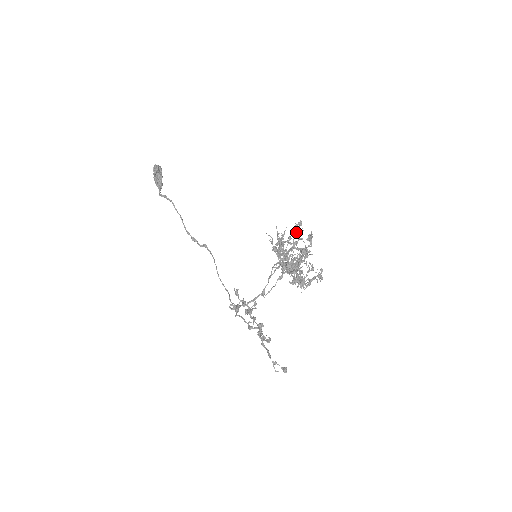
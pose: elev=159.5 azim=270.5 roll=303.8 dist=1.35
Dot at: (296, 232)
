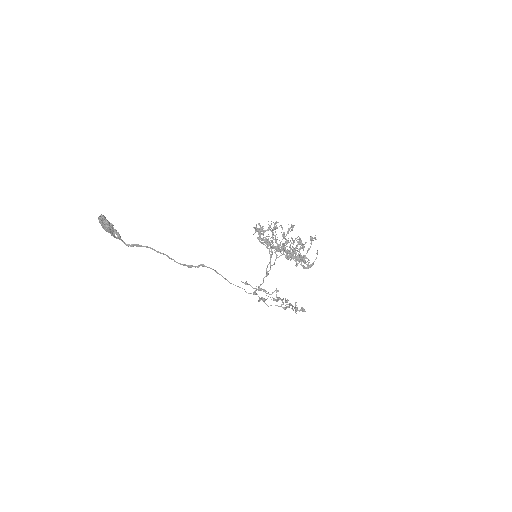
Dot at: occluded
